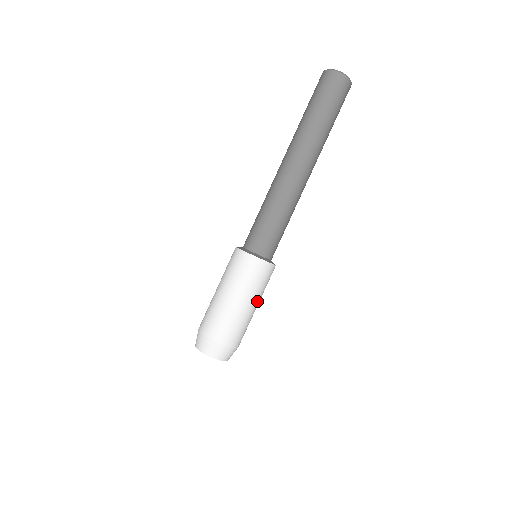
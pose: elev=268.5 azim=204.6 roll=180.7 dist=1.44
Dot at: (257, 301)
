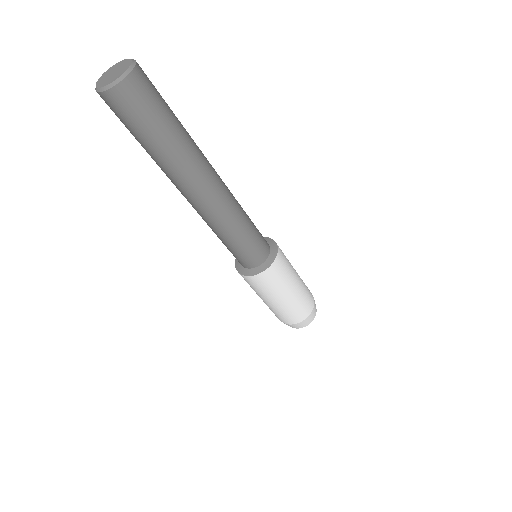
Dot at: (294, 280)
